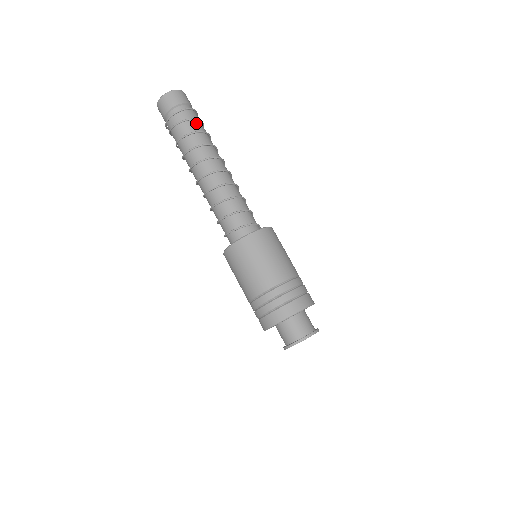
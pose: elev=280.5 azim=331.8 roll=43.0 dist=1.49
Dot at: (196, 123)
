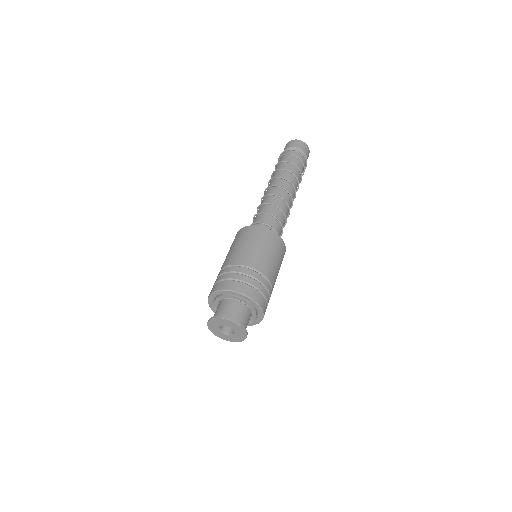
Dot at: (303, 171)
